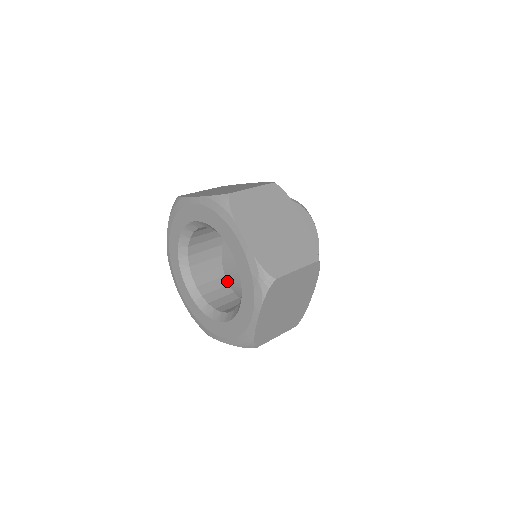
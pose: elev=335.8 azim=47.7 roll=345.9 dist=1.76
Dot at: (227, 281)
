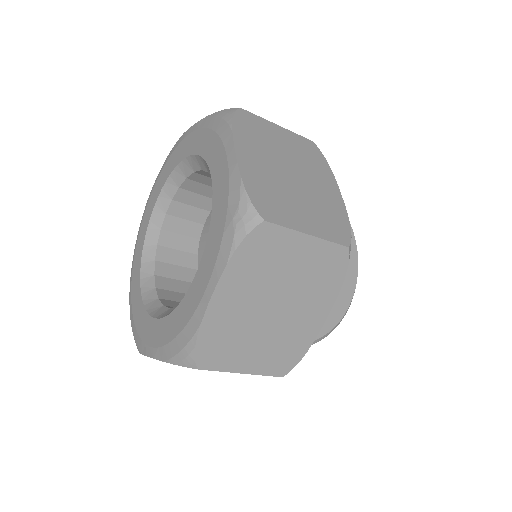
Dot at: occluded
